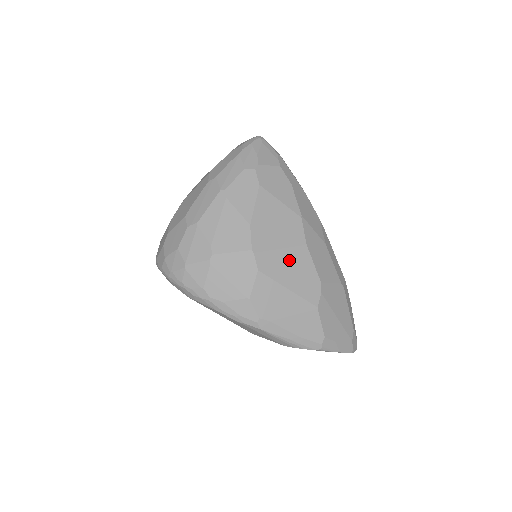
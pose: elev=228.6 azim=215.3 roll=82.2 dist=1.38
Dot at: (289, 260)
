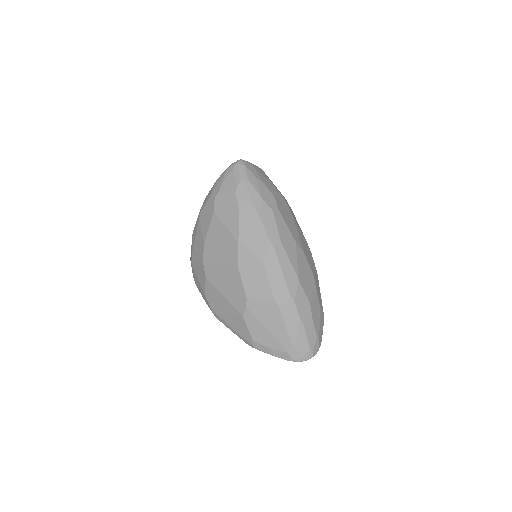
Dot at: (225, 275)
